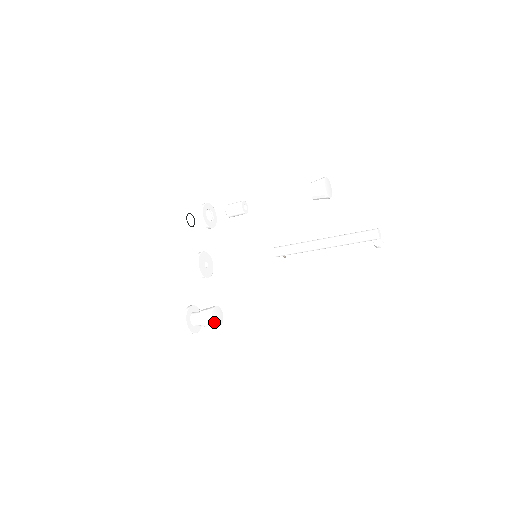
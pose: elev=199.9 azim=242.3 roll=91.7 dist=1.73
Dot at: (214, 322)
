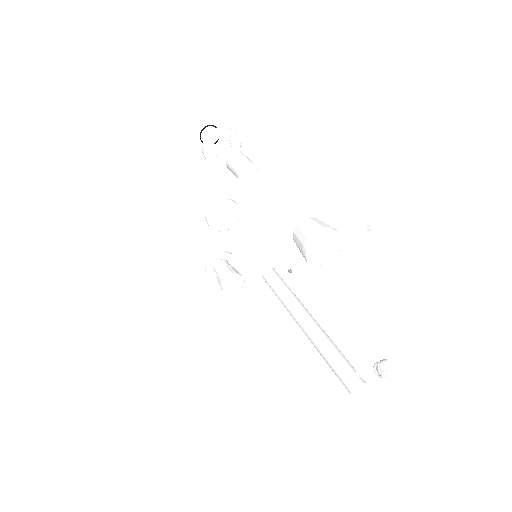
Dot at: (227, 293)
